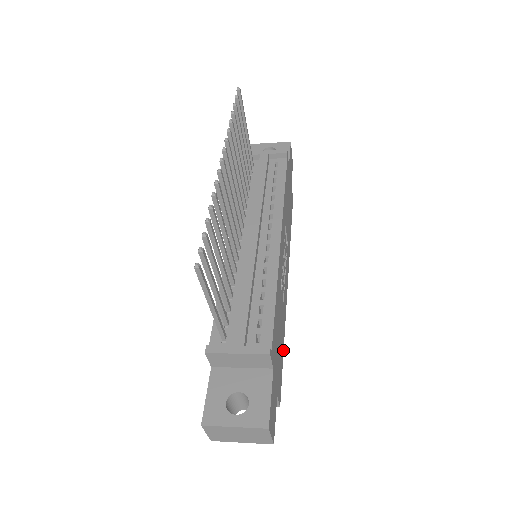
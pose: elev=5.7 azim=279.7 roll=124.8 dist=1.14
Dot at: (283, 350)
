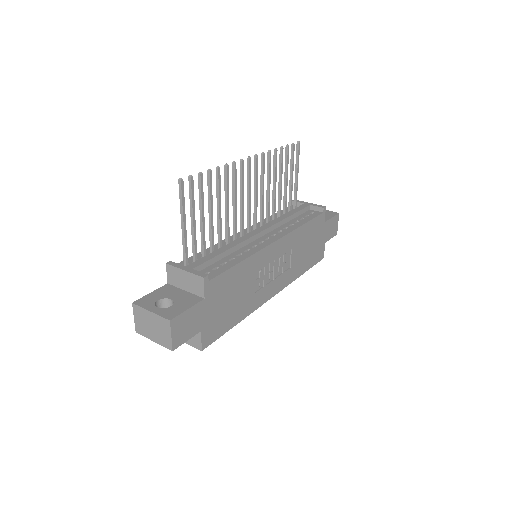
Dot at: (235, 325)
